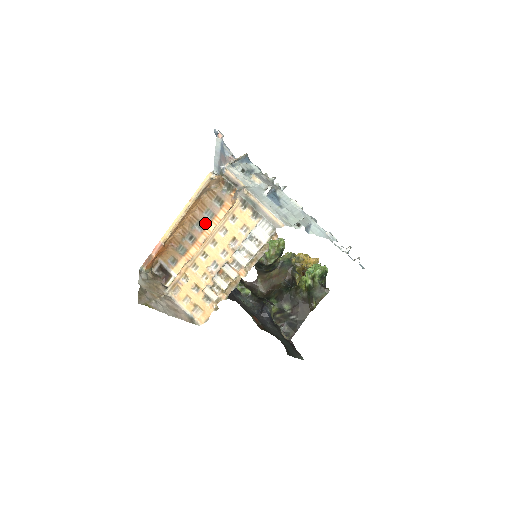
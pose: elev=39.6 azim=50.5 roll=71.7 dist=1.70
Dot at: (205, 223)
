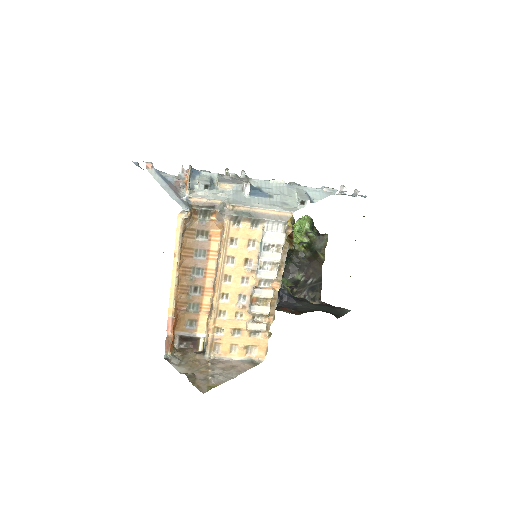
Dot at: (202, 266)
